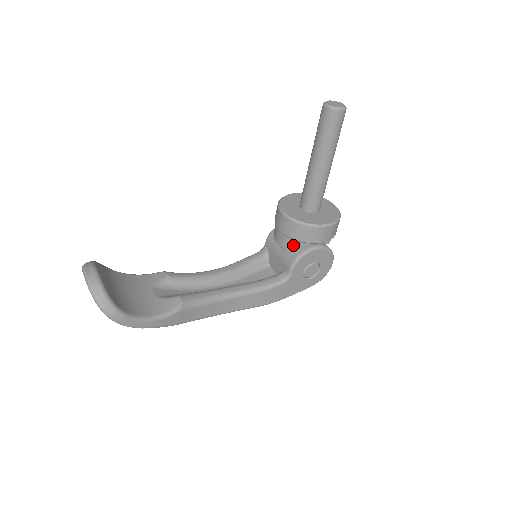
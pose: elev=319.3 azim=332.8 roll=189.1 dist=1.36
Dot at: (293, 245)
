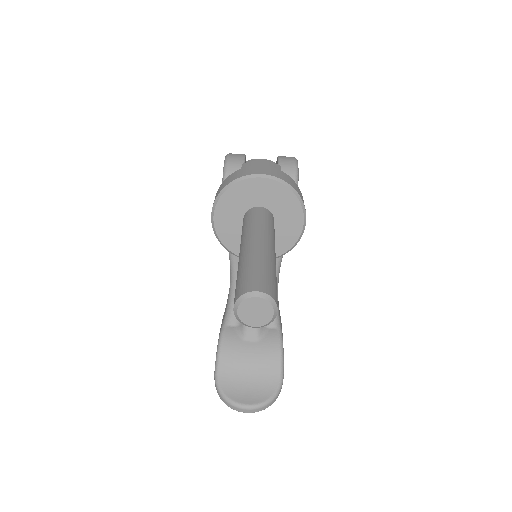
Dot at: occluded
